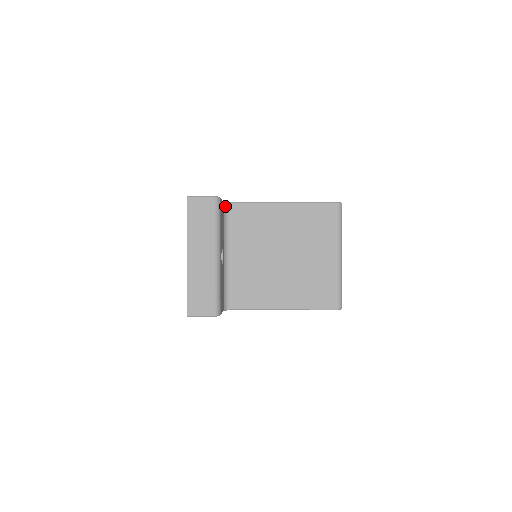
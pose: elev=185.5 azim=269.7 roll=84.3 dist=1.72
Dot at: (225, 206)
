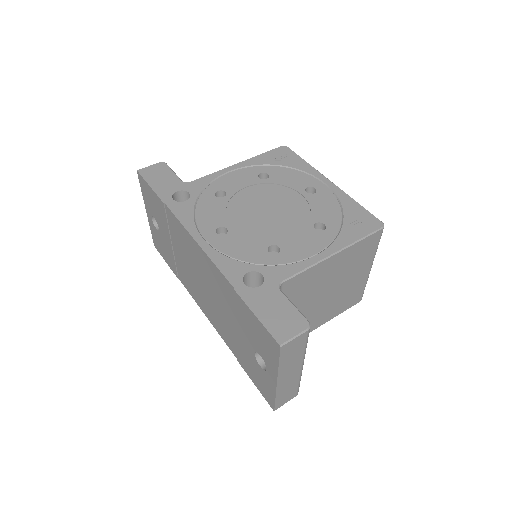
Dot at: (280, 289)
